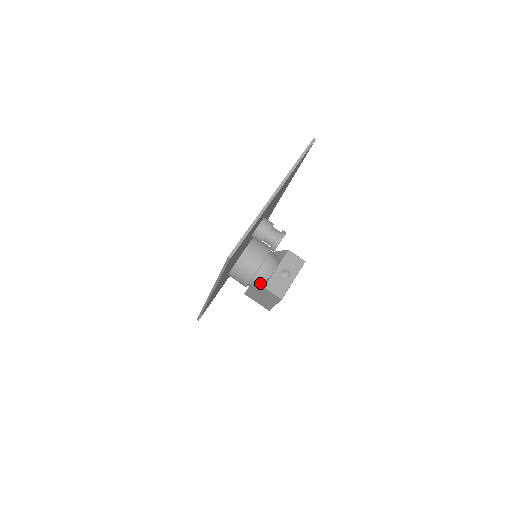
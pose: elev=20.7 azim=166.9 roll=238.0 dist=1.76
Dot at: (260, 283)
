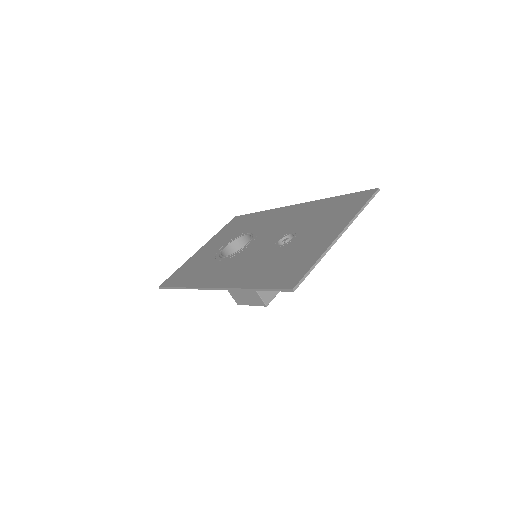
Dot at: occluded
